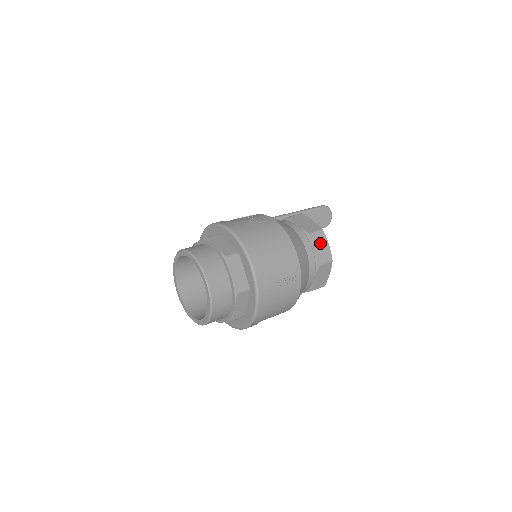
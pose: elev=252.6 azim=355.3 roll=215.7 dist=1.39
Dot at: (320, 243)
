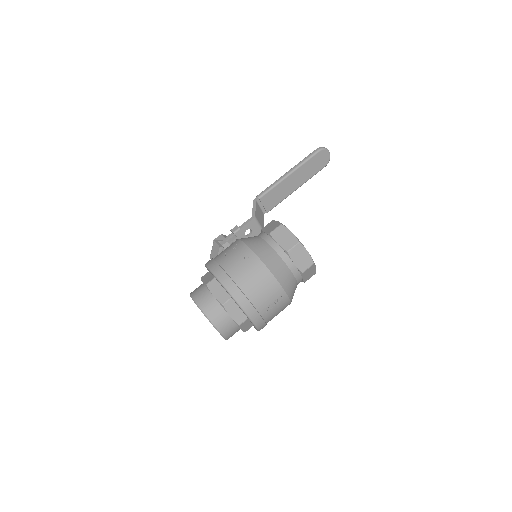
Dot at: (299, 255)
